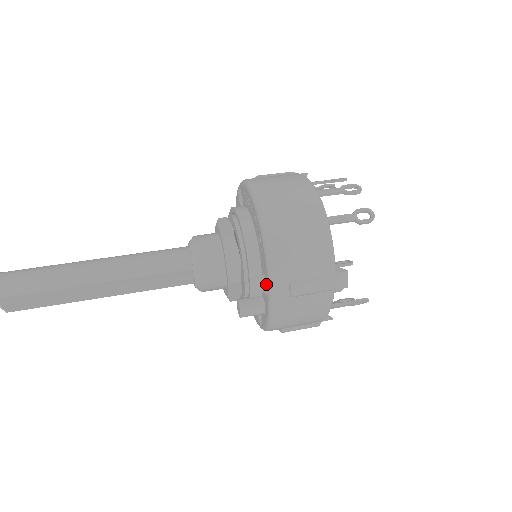
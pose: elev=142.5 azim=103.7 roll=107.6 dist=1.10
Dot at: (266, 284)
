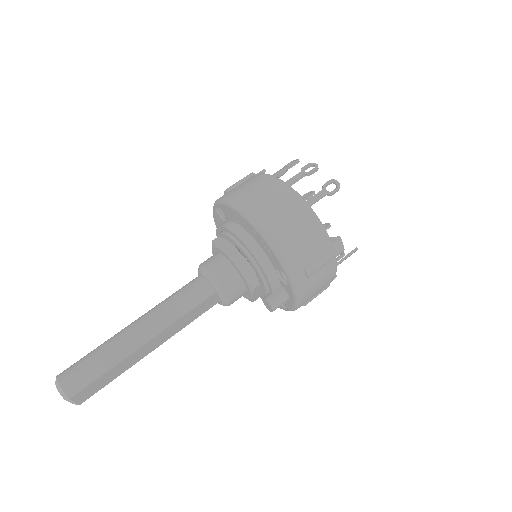
Dot at: (282, 276)
